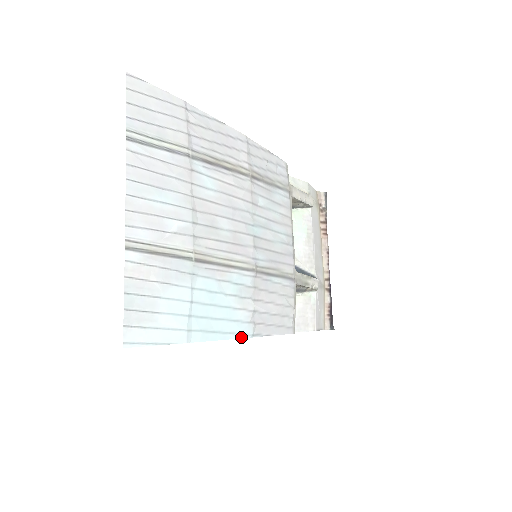
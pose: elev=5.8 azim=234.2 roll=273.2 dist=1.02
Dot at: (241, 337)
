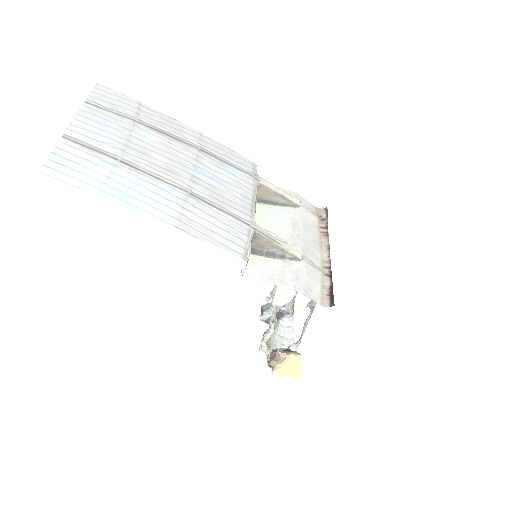
Dot at: (160, 221)
